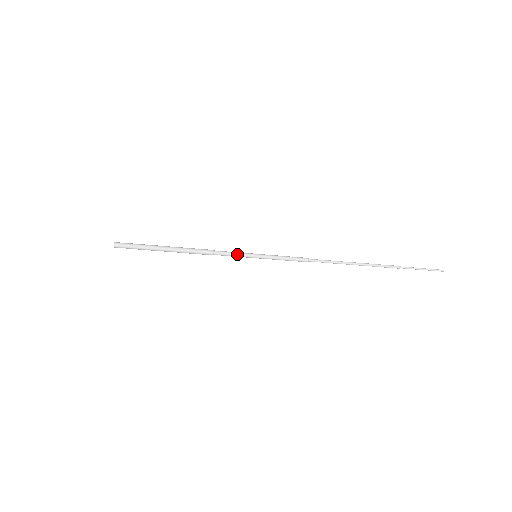
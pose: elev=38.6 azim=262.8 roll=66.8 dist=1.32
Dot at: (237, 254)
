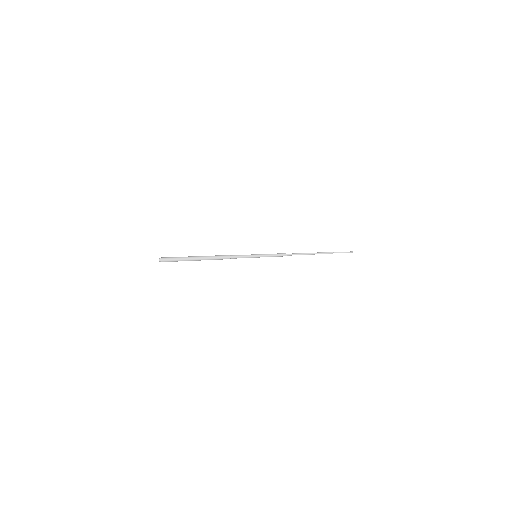
Dot at: occluded
